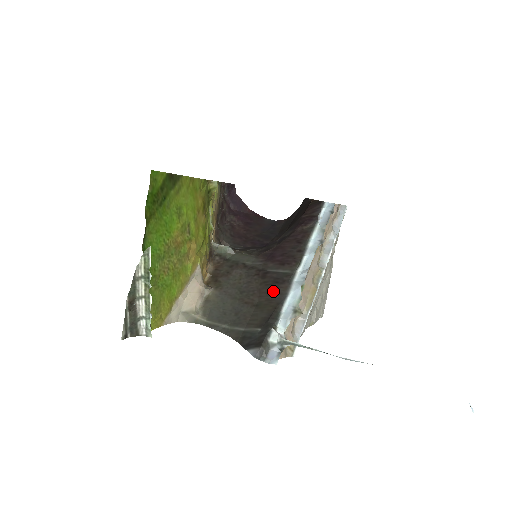
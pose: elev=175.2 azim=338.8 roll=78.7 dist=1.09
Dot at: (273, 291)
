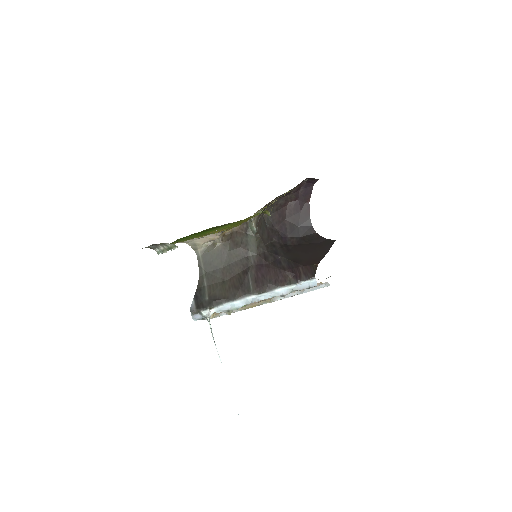
Dot at: (235, 288)
